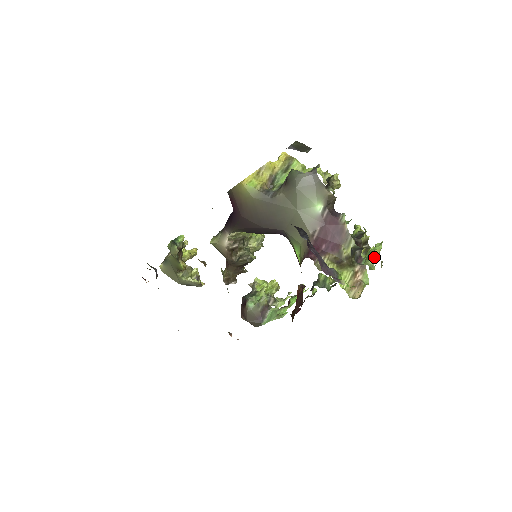
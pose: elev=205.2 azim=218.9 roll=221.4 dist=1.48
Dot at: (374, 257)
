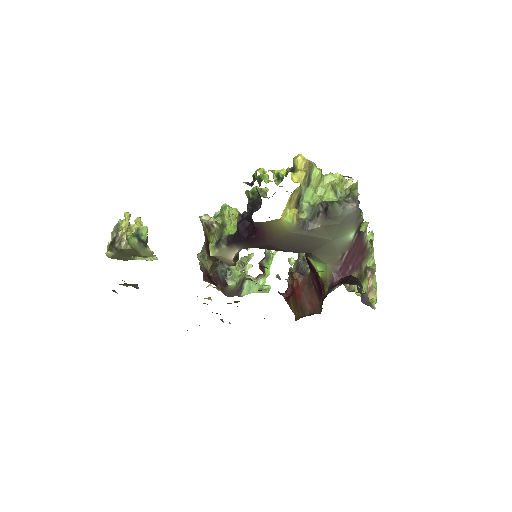
Dot at: occluded
